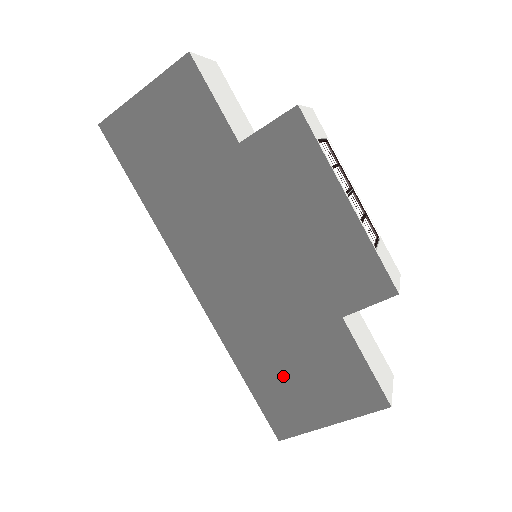
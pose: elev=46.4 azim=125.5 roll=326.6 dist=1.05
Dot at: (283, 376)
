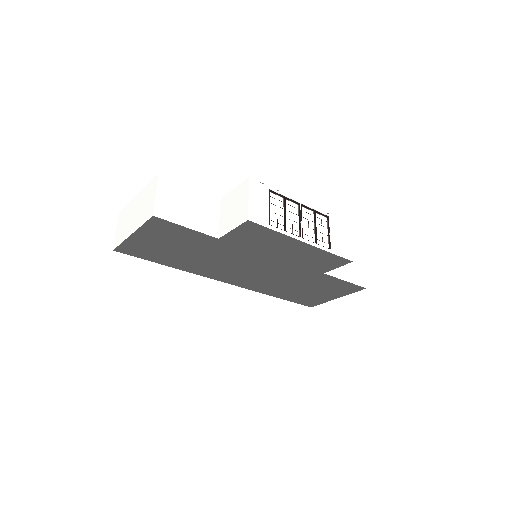
Dot at: (301, 293)
